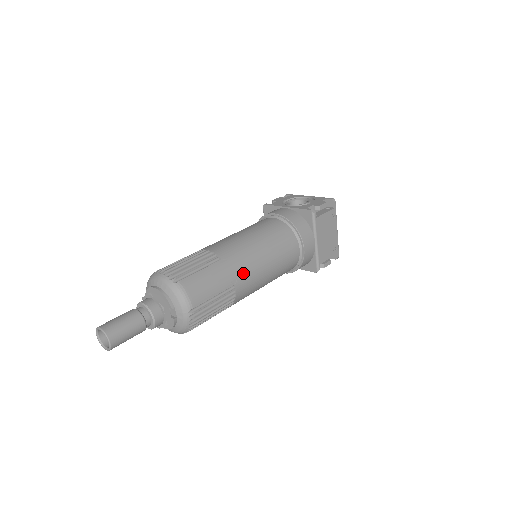
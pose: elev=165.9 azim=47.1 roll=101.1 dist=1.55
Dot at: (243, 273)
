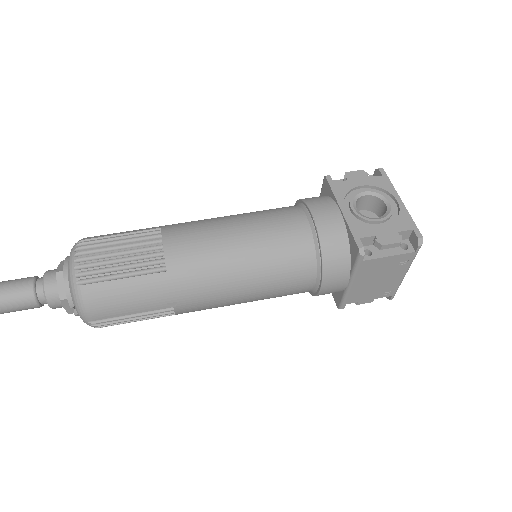
Dot at: (192, 297)
